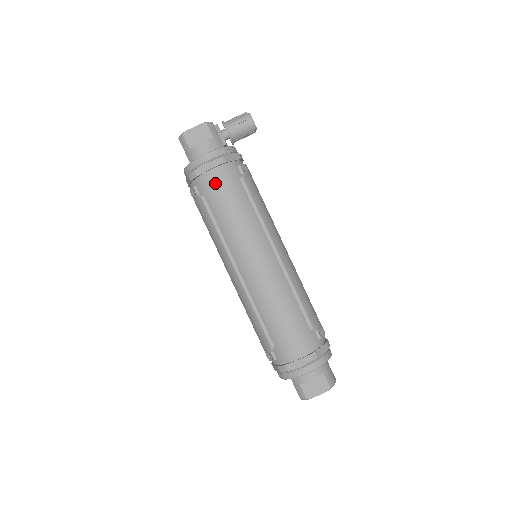
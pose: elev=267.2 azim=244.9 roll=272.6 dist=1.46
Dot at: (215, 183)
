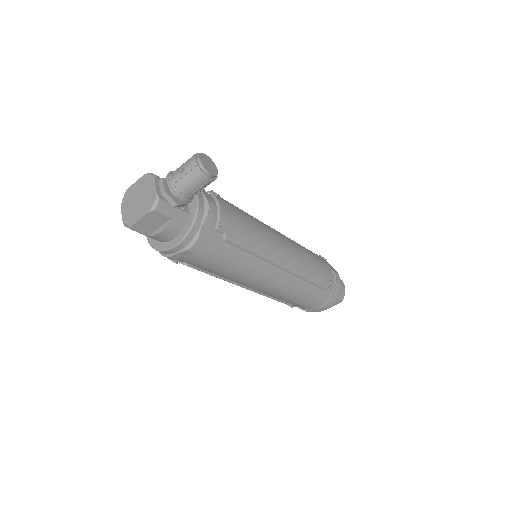
Dot at: (199, 260)
